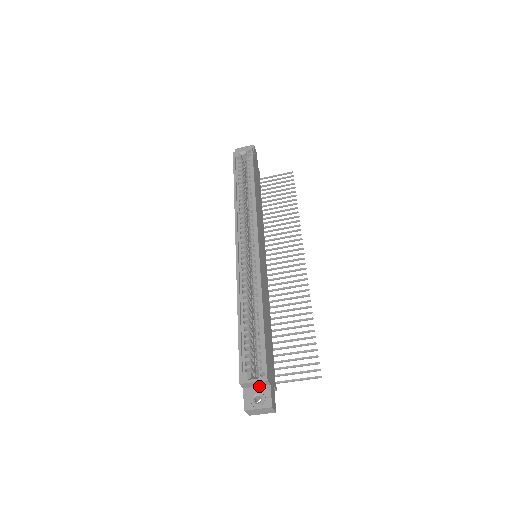
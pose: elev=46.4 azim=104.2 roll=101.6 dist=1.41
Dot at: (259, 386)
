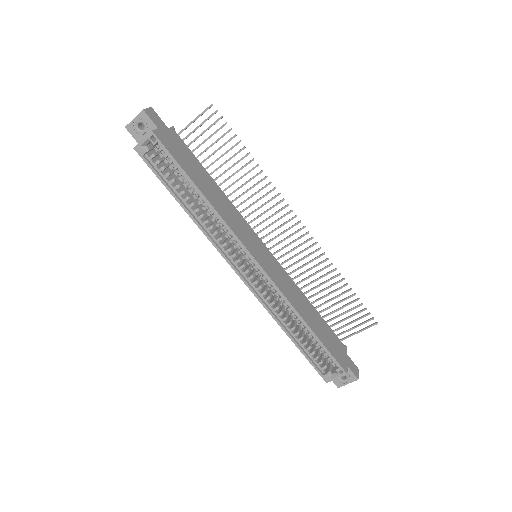
Dot at: occluded
